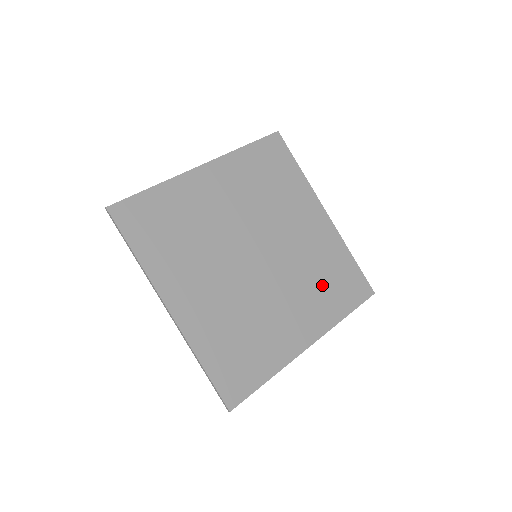
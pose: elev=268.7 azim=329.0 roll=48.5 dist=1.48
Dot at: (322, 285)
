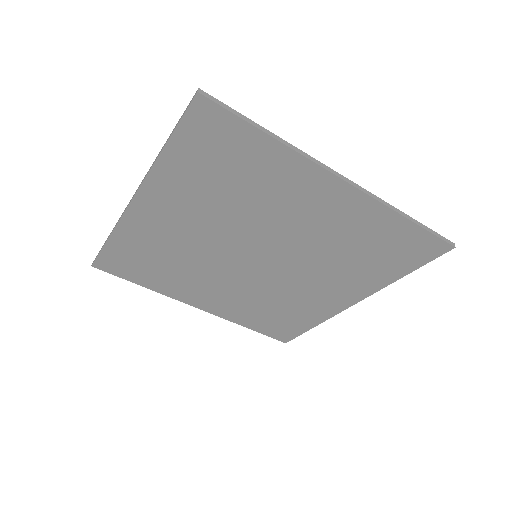
Dot at: (357, 260)
